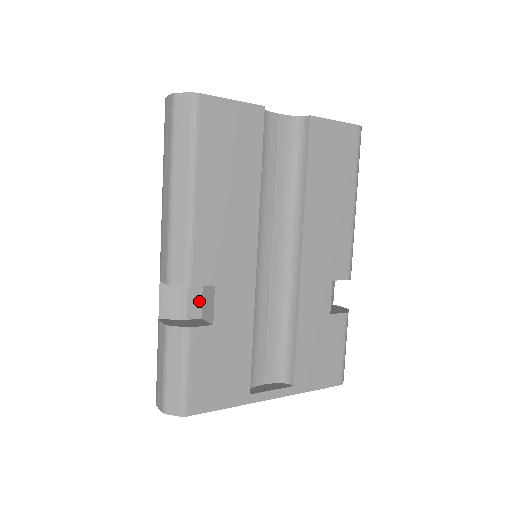
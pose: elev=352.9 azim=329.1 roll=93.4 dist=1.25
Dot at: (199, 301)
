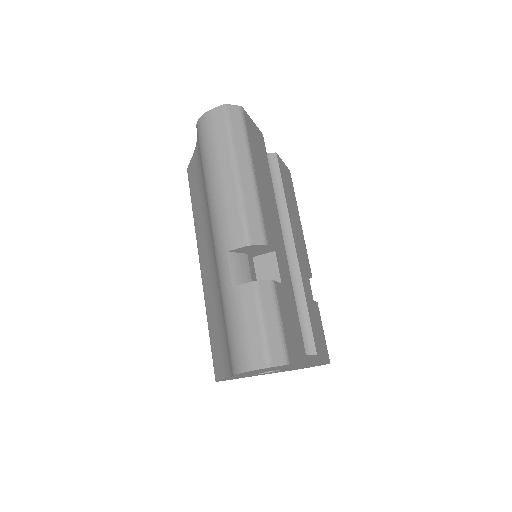
Dot at: (254, 273)
